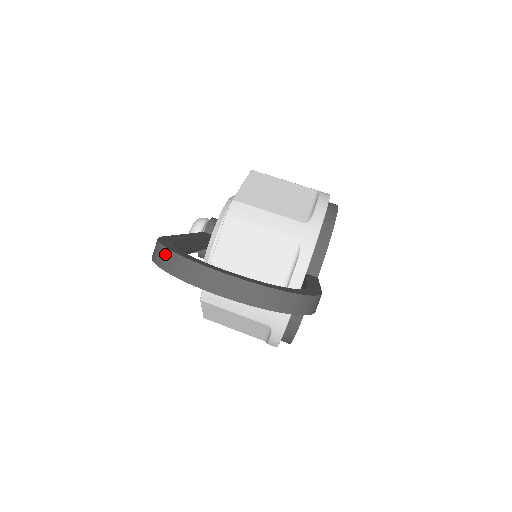
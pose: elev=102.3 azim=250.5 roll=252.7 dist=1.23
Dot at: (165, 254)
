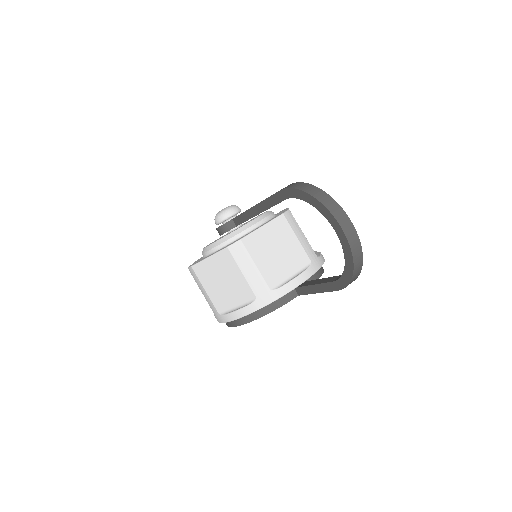
Dot at: (317, 190)
